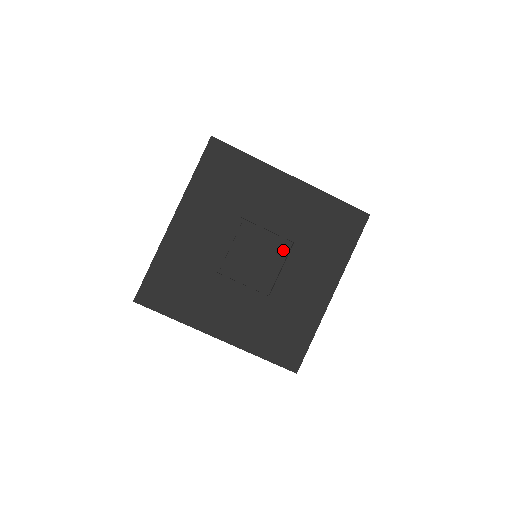
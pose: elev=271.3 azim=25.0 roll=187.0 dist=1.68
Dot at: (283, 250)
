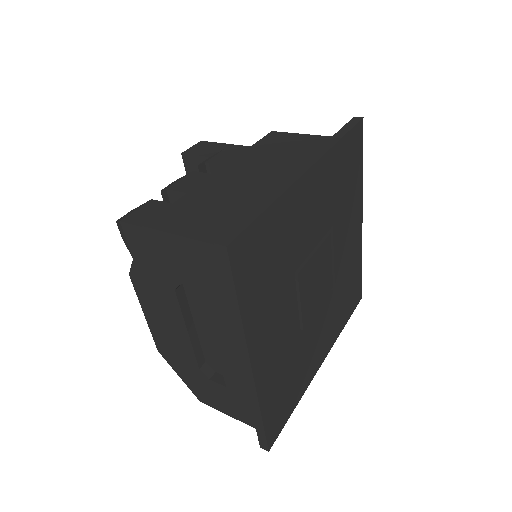
Dot at: (329, 244)
